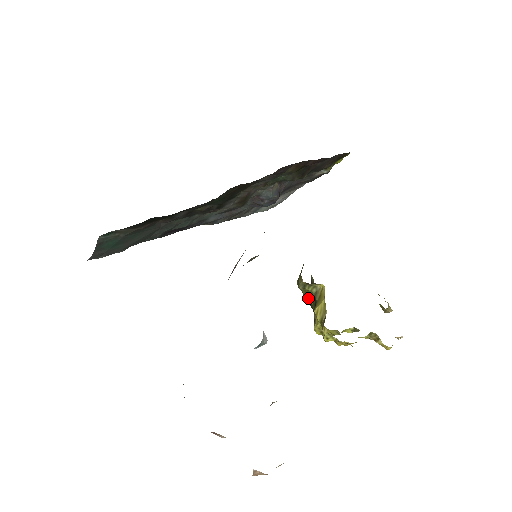
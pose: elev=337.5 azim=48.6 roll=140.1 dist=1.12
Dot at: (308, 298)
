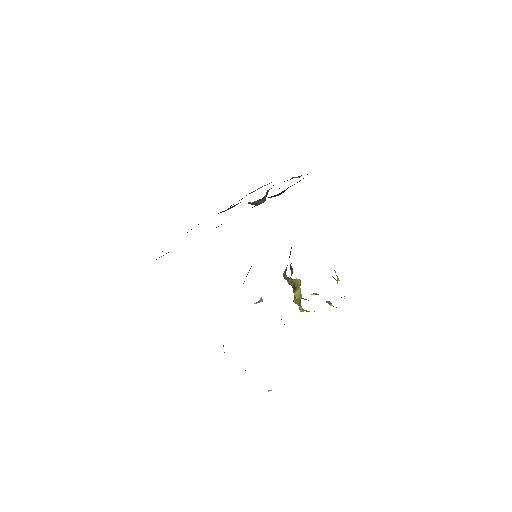
Dot at: (290, 283)
